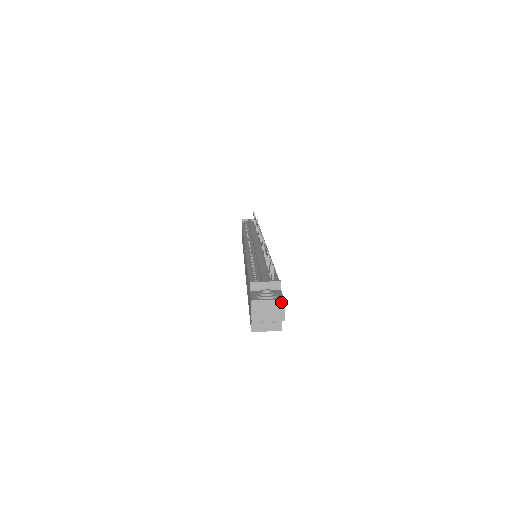
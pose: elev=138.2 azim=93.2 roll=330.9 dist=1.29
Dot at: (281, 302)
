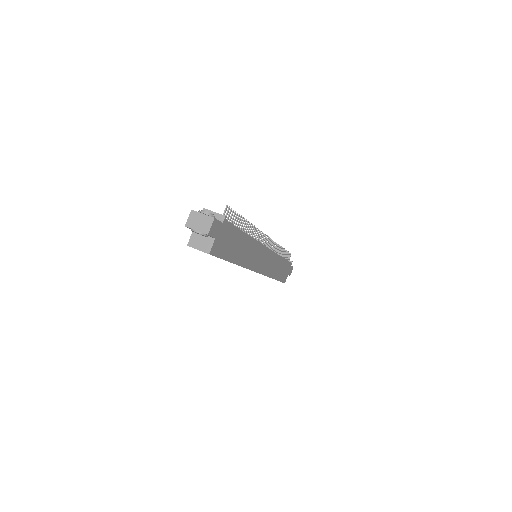
Dot at: (211, 219)
